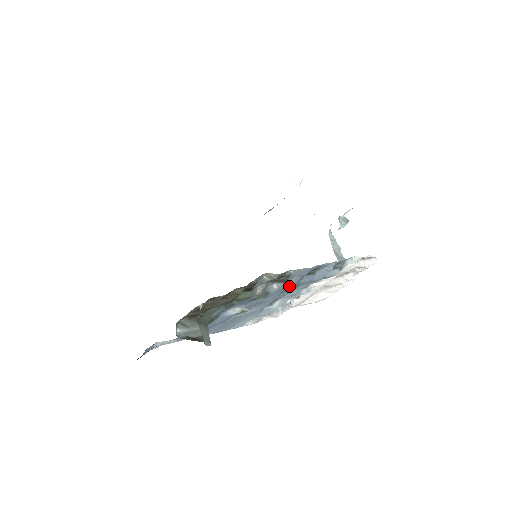
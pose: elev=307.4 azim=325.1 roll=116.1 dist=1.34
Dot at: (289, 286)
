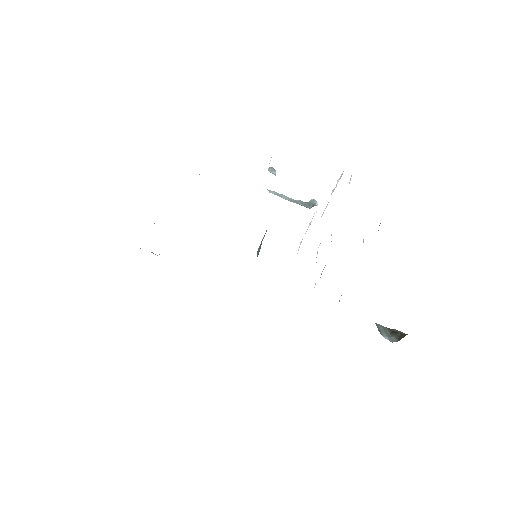
Dot at: occluded
